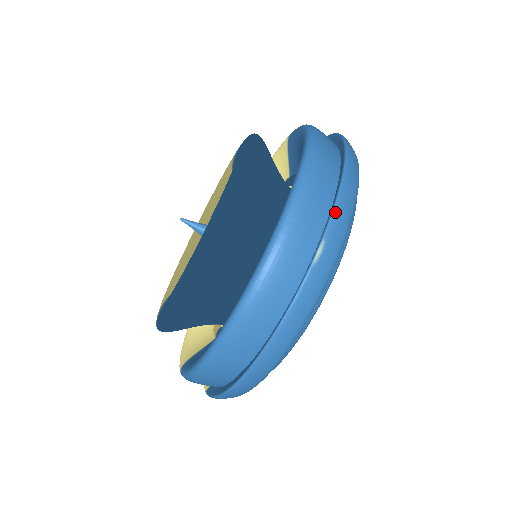
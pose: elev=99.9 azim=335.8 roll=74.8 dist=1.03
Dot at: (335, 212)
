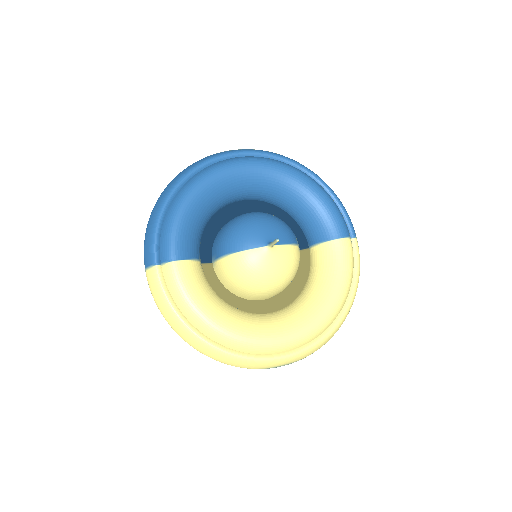
Dot at: occluded
